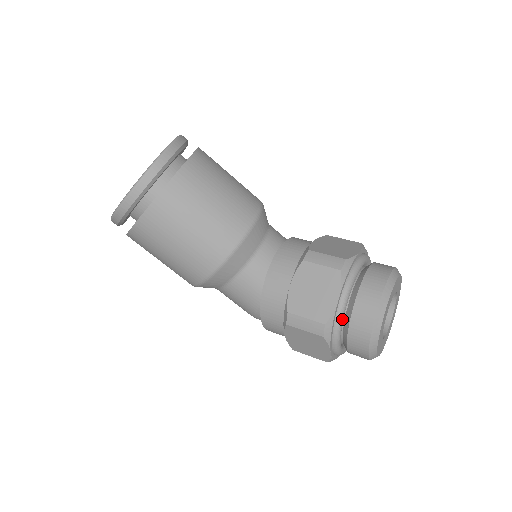
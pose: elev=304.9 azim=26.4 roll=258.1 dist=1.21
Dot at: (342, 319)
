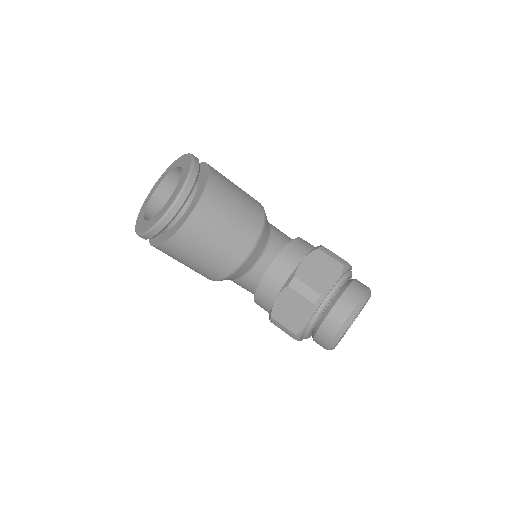
Dot at: (310, 331)
